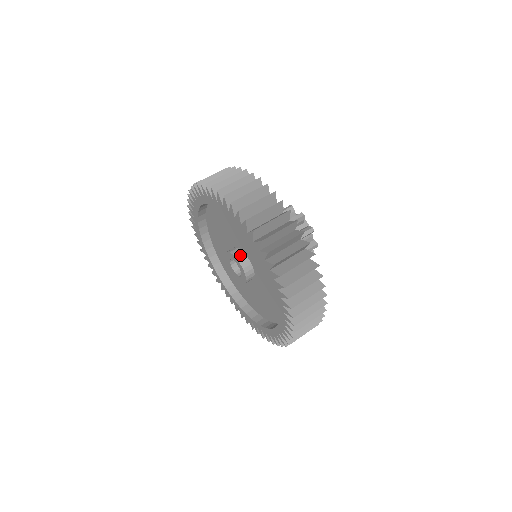
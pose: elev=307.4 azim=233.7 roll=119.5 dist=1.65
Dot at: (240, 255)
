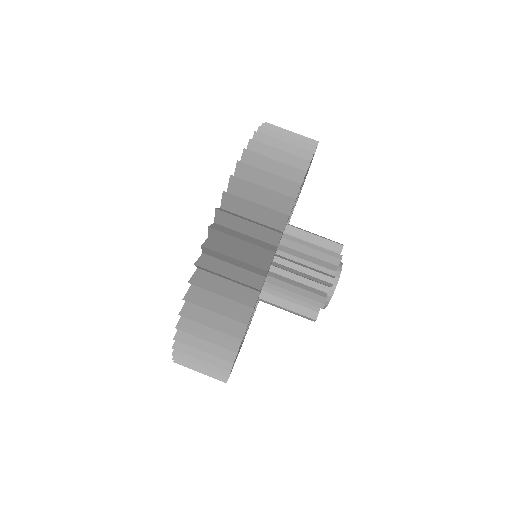
Dot at: occluded
